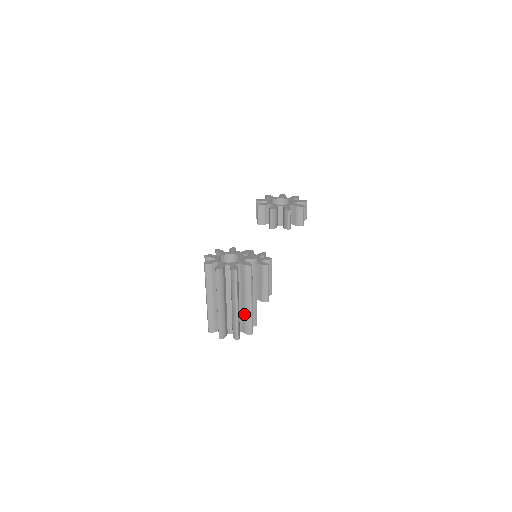
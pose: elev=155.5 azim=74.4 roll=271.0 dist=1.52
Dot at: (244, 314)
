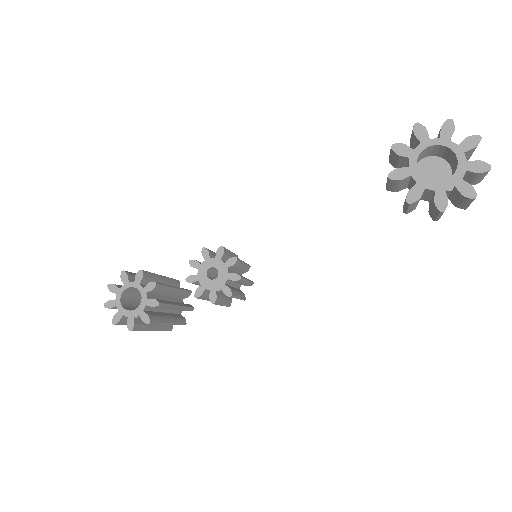
Dot at: occluded
